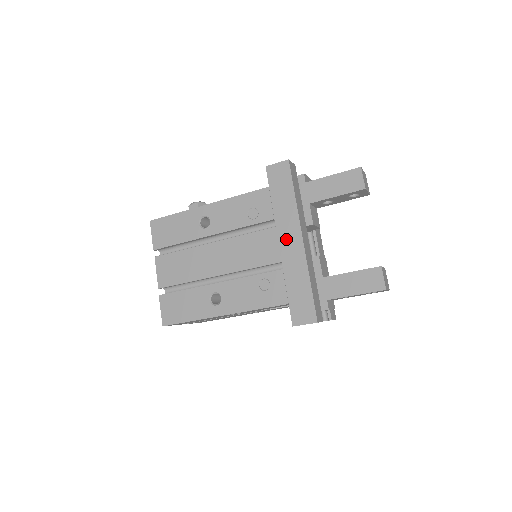
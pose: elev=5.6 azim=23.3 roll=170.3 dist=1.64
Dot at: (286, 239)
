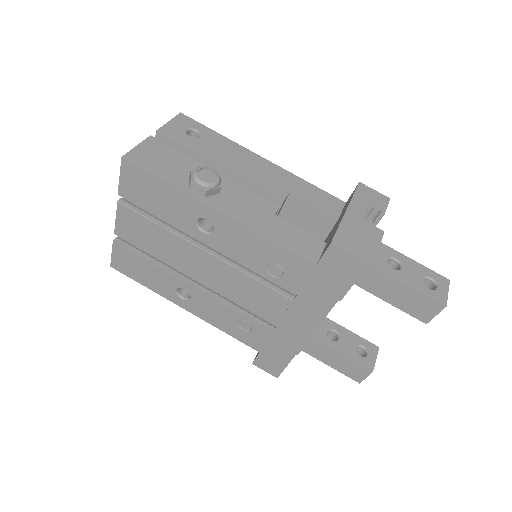
Dot at: (296, 318)
